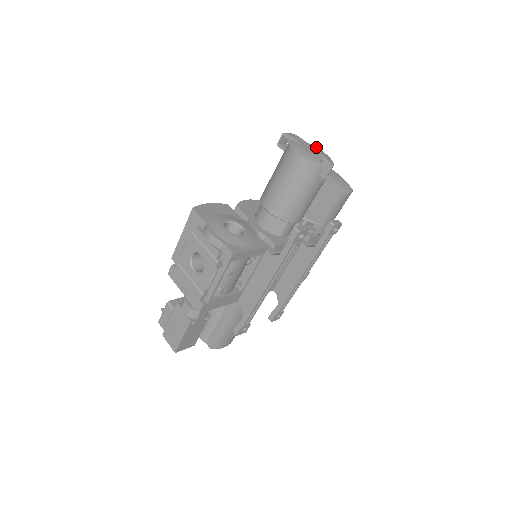
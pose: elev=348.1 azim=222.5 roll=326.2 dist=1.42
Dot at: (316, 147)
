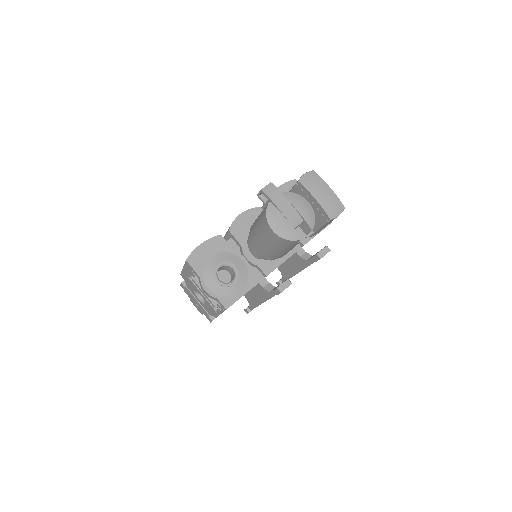
Dot at: (298, 198)
